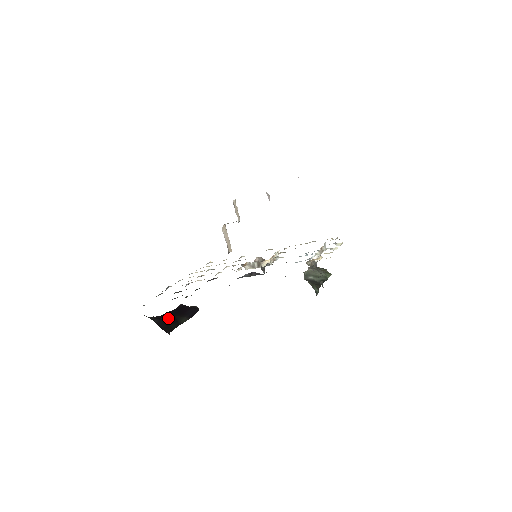
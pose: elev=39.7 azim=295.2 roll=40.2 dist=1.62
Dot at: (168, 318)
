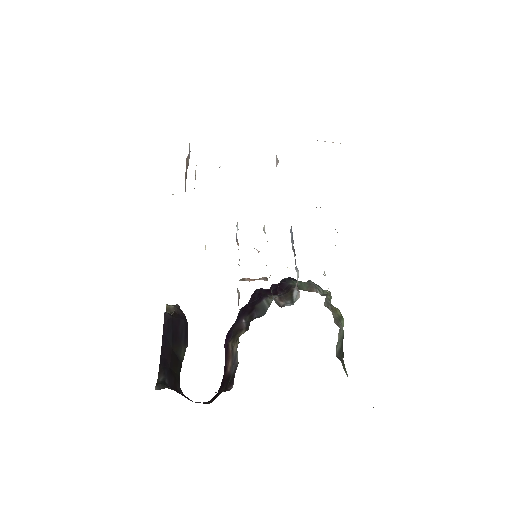
Dot at: (170, 360)
